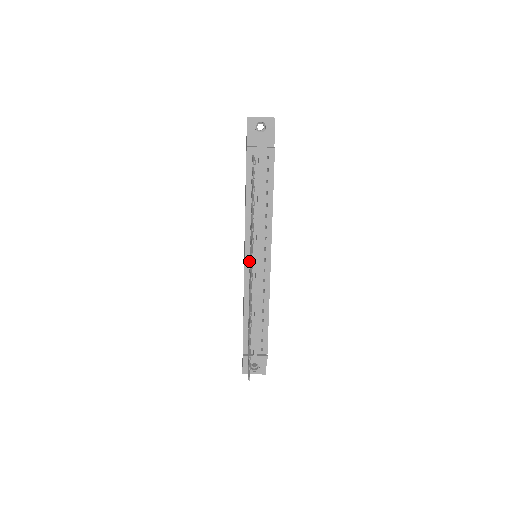
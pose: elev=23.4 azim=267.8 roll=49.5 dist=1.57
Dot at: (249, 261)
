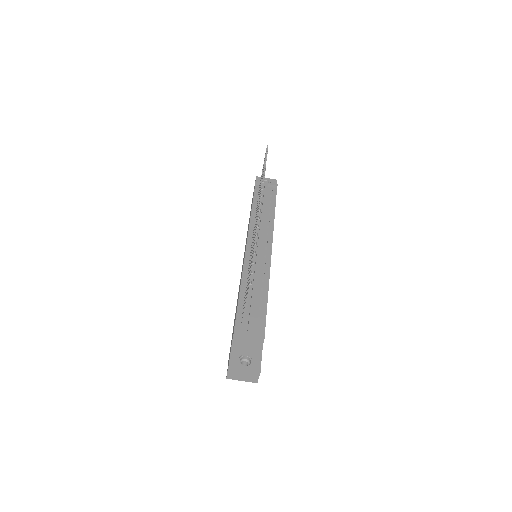
Dot at: occluded
